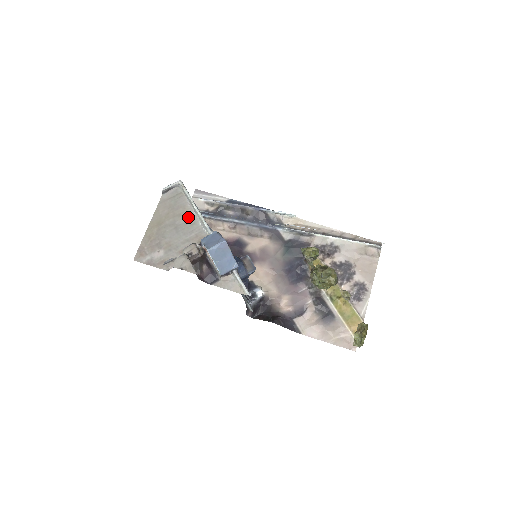
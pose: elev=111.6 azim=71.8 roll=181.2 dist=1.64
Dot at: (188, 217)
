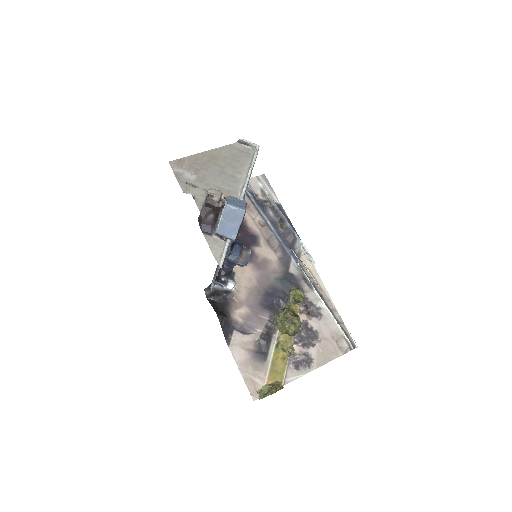
Dot at: (238, 174)
